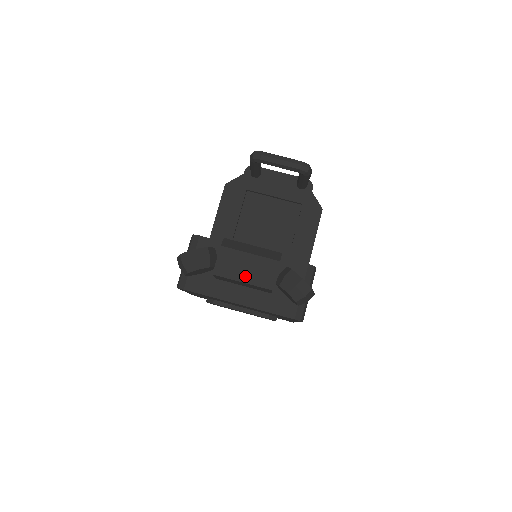
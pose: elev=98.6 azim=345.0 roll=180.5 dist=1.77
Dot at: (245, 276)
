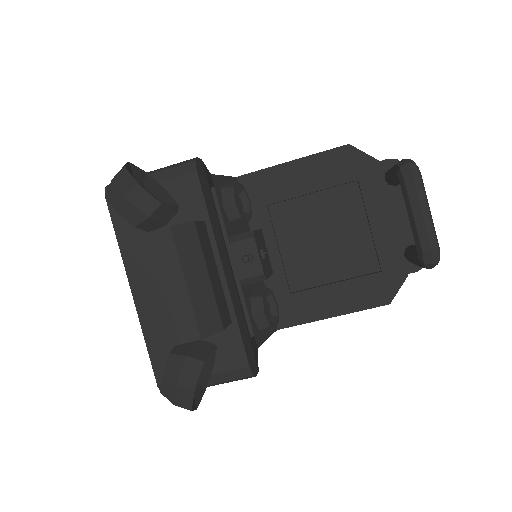
Dot at: (146, 295)
